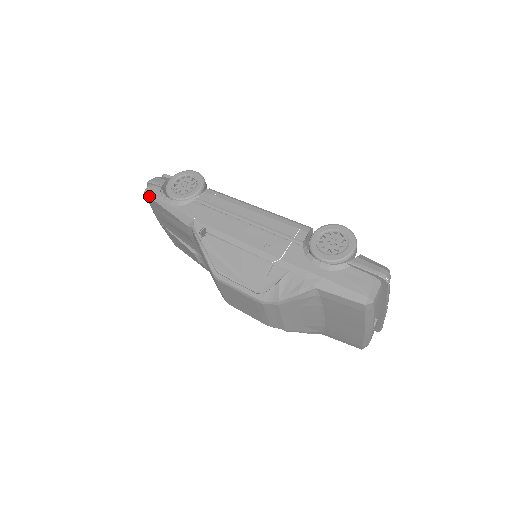
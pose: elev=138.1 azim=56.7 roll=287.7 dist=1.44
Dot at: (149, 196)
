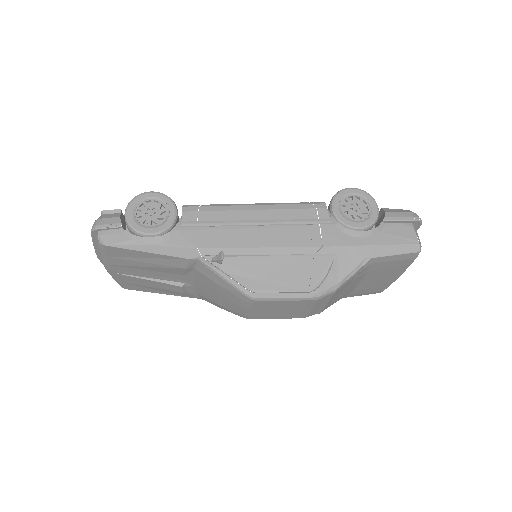
Dot at: (111, 246)
